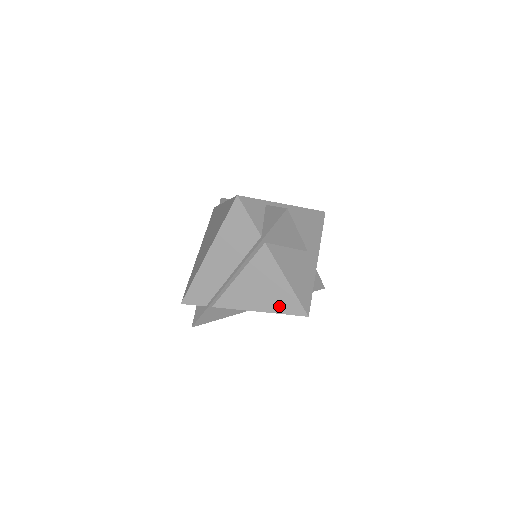
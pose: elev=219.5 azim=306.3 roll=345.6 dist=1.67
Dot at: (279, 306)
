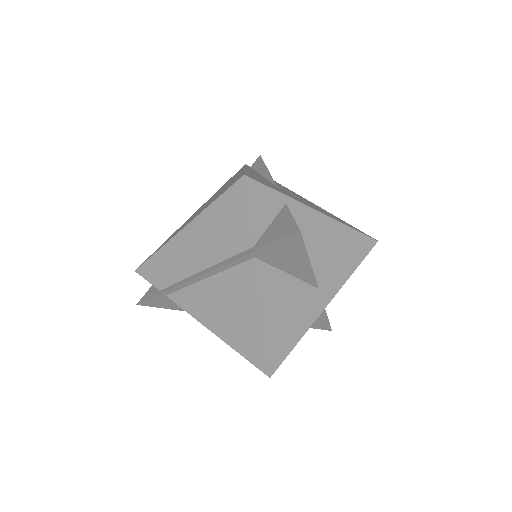
Dot at: (240, 343)
